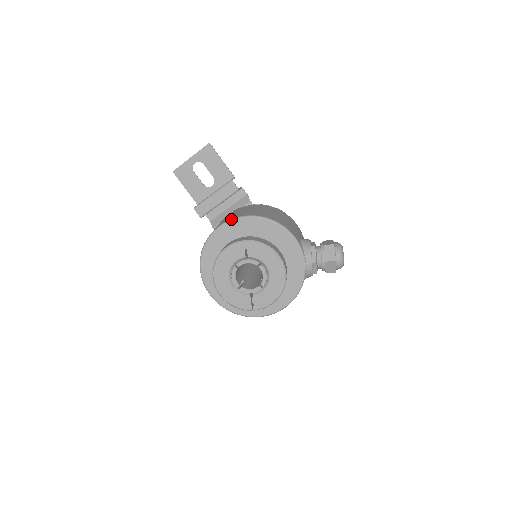
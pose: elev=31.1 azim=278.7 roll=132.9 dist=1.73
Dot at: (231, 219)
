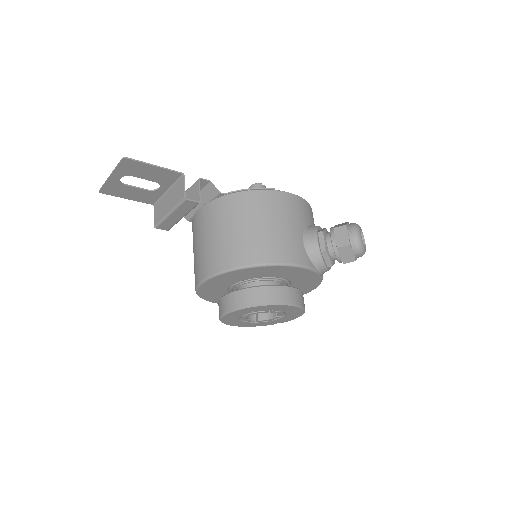
Dot at: (214, 275)
